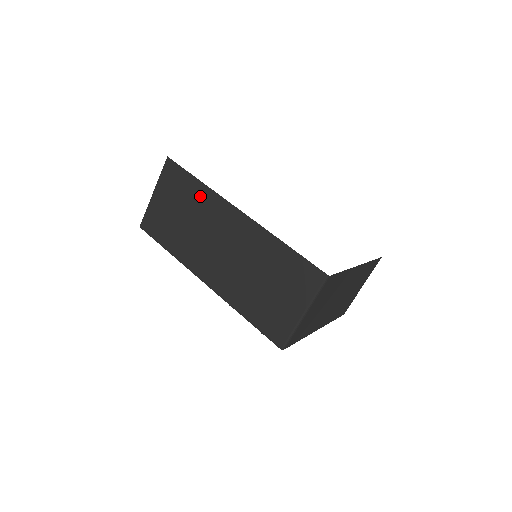
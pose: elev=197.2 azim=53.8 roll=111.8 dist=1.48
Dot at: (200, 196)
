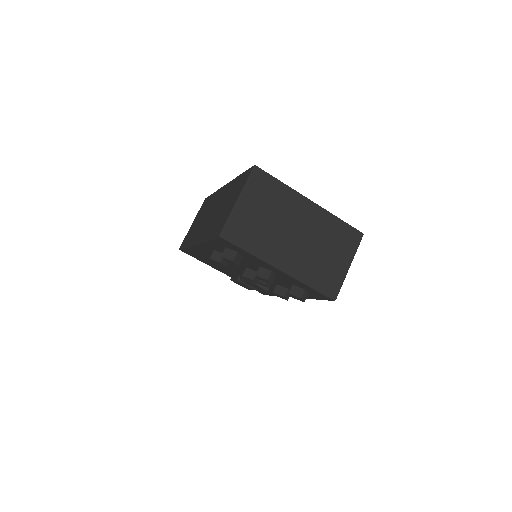
Dot at: (211, 200)
